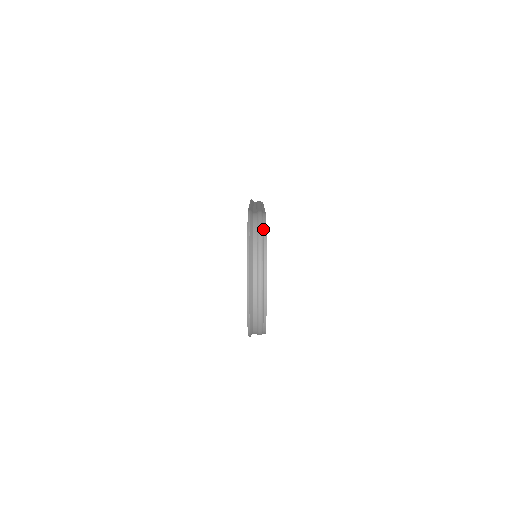
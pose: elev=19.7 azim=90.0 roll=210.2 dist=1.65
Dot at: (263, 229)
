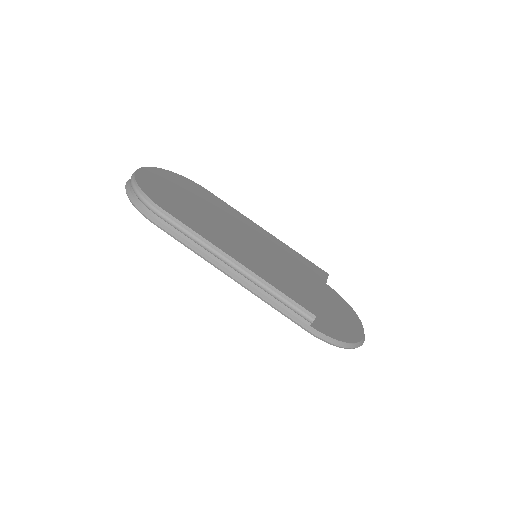
Dot at: occluded
